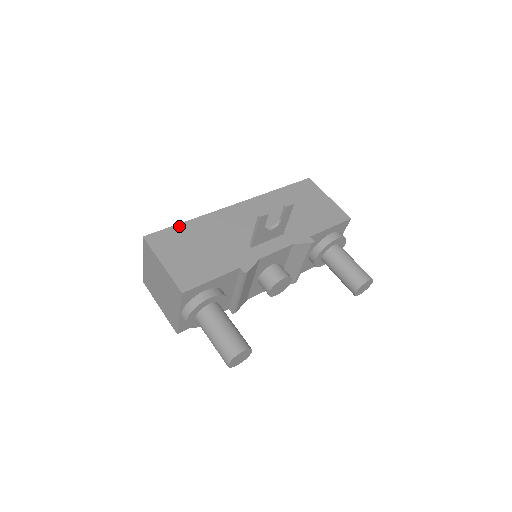
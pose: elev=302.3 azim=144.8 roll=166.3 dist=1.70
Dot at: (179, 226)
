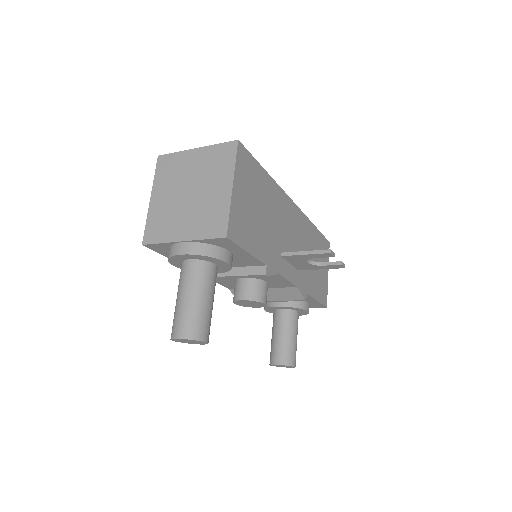
Dot at: (261, 168)
